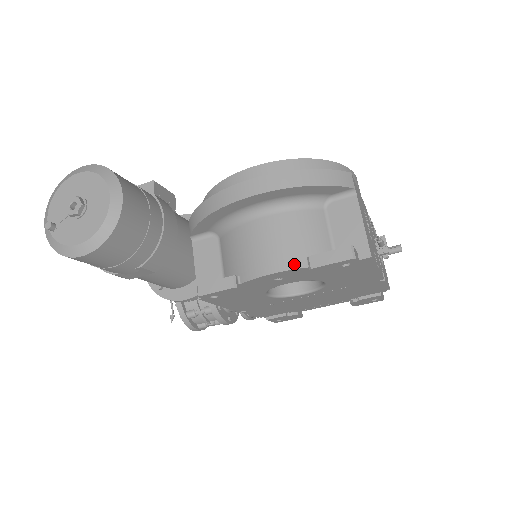
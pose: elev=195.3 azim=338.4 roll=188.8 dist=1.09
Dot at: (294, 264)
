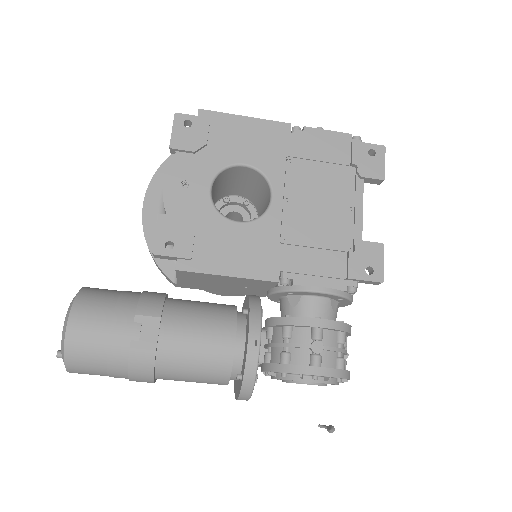
Dot at: (170, 164)
